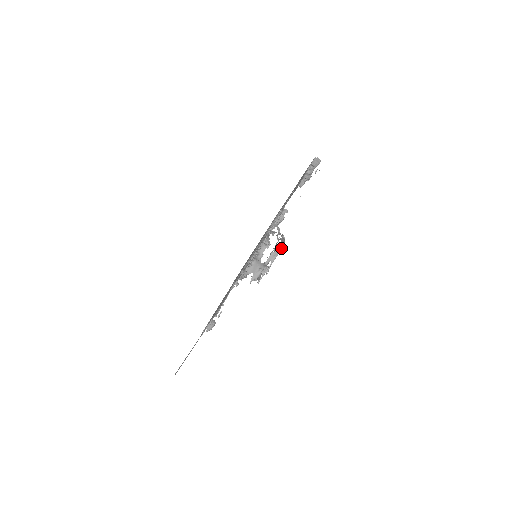
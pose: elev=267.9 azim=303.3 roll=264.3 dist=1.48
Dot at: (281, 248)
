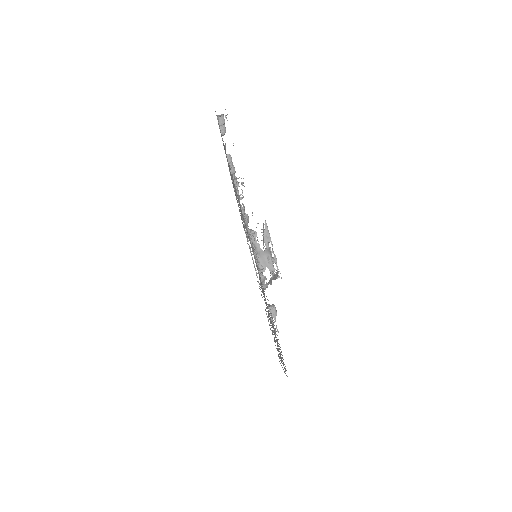
Dot at: (266, 224)
